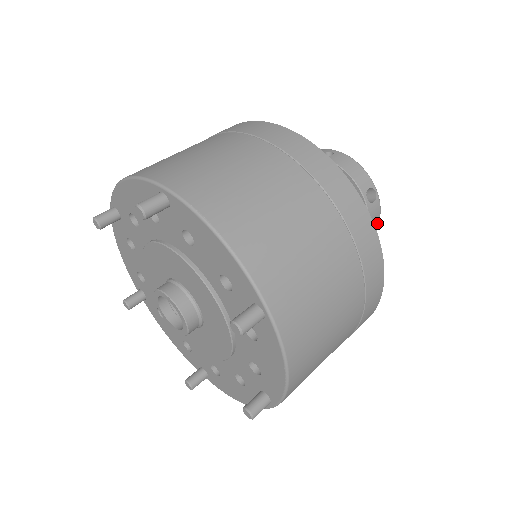
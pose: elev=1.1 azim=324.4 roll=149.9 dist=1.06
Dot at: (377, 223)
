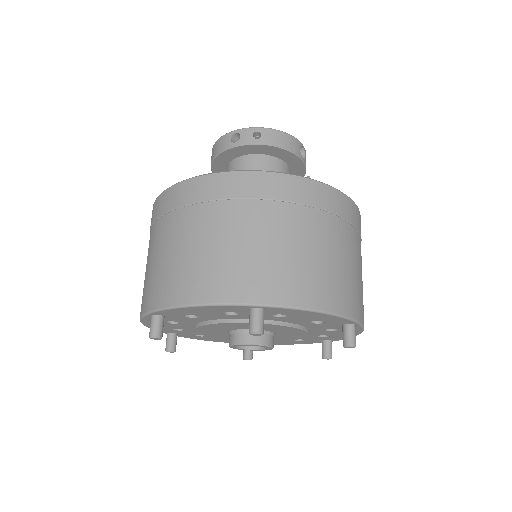
Dot at: occluded
